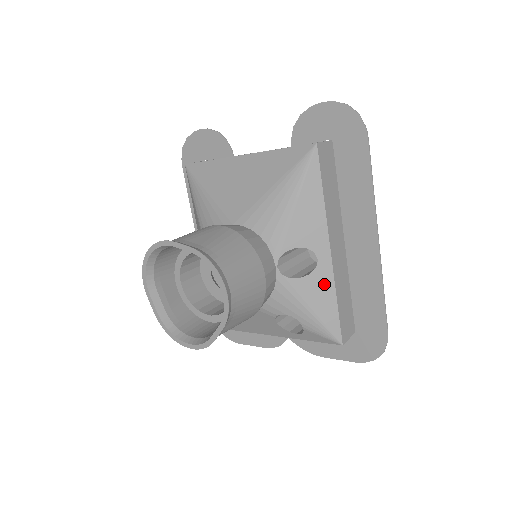
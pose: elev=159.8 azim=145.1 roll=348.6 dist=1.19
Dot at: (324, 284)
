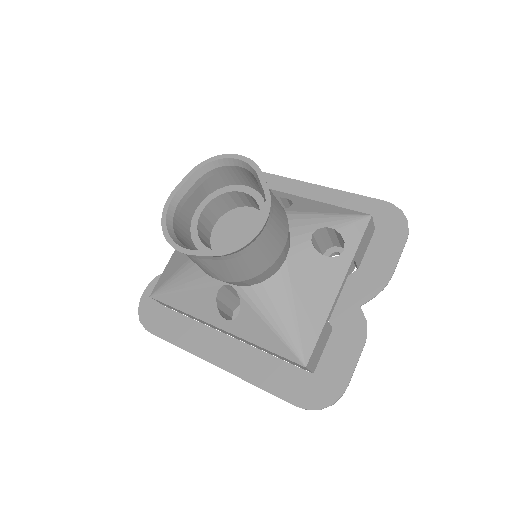
Dot at: (308, 203)
